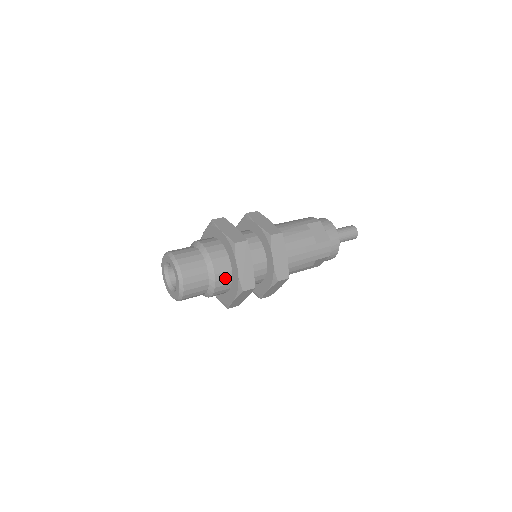
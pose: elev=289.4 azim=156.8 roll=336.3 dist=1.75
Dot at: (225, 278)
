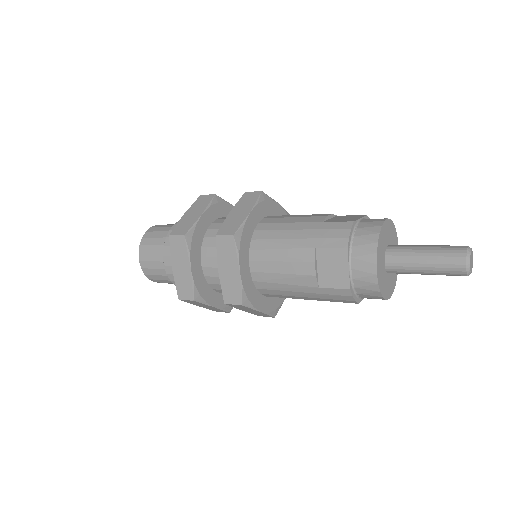
Dot at: occluded
